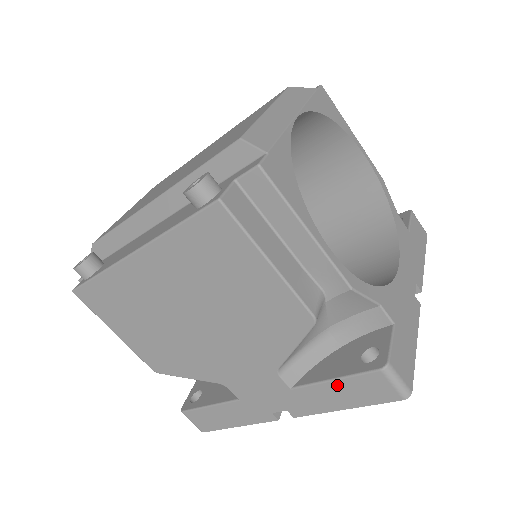
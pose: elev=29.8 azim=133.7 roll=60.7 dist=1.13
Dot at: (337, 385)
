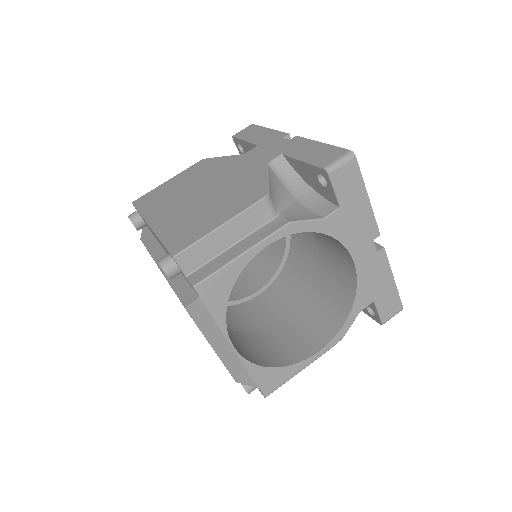
Dot at: occluded
